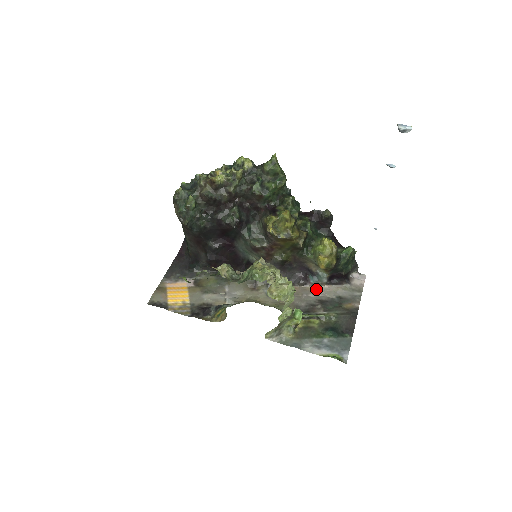
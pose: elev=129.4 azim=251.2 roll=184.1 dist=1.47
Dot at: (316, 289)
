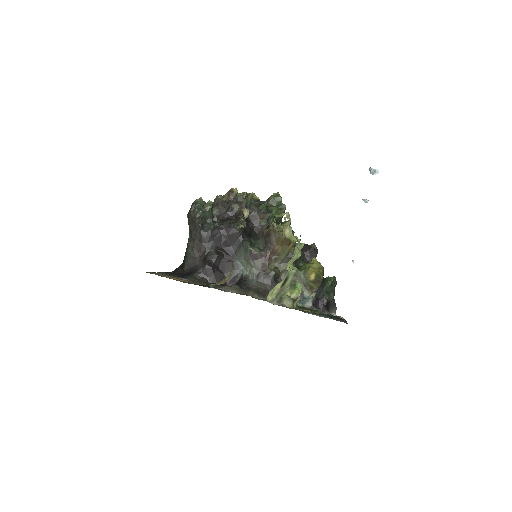
Dot at: occluded
